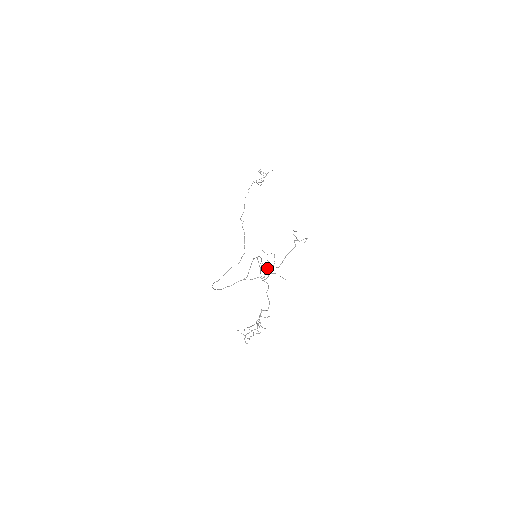
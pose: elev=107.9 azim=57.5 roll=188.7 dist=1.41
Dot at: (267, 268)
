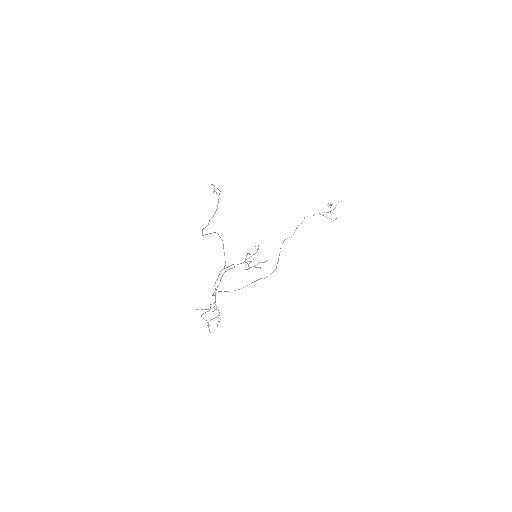
Dot at: (202, 233)
